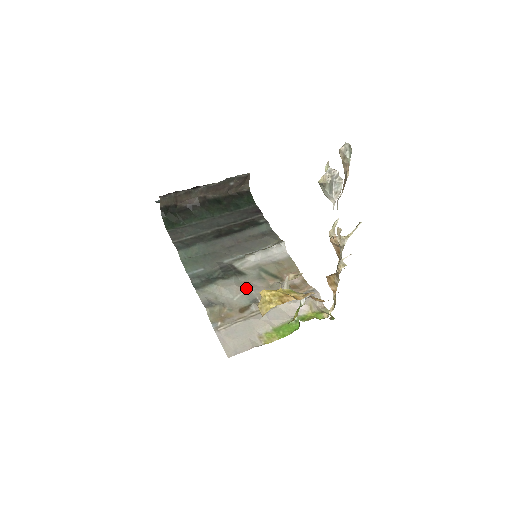
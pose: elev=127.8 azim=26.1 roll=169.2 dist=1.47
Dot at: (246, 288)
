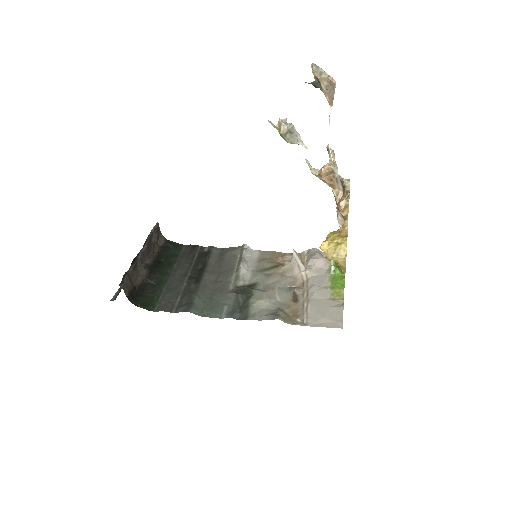
Dot at: (272, 288)
